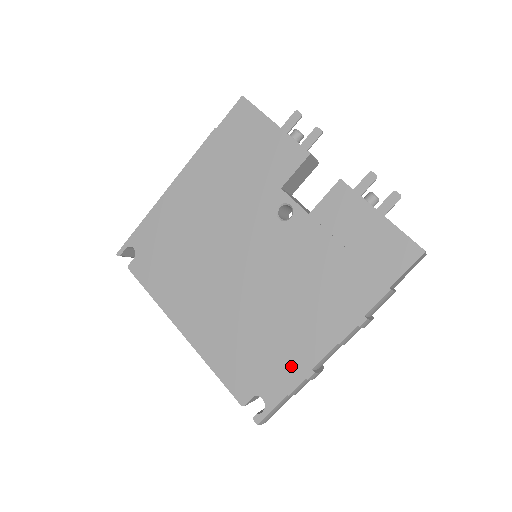
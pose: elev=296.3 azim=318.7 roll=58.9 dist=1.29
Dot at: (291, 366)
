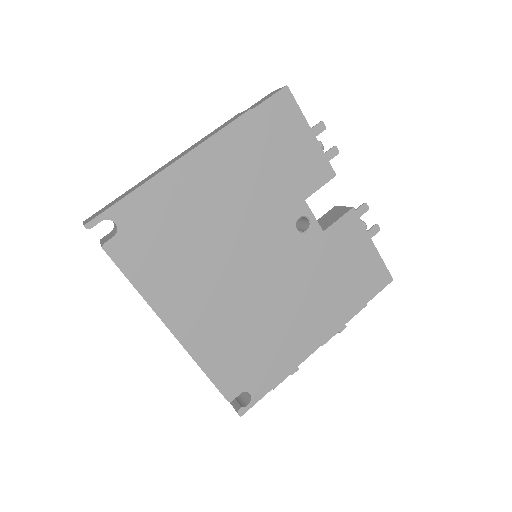
Dot at: (281, 364)
